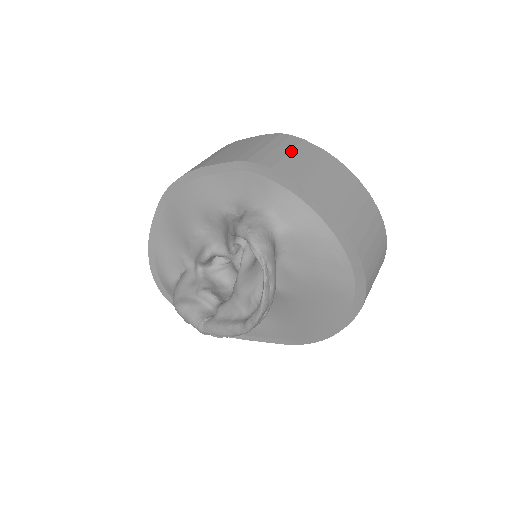
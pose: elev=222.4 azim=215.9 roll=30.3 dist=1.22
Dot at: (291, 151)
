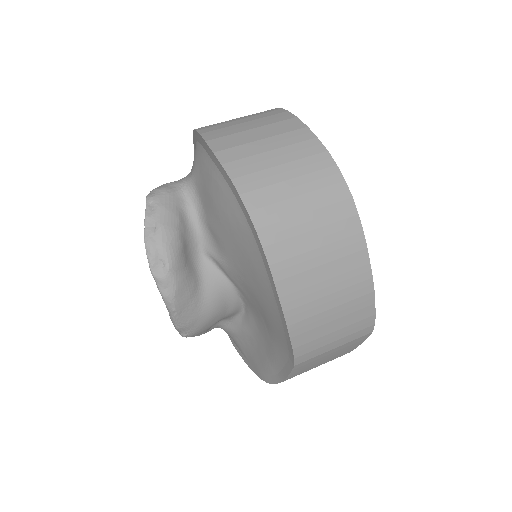
Dot at: occluded
